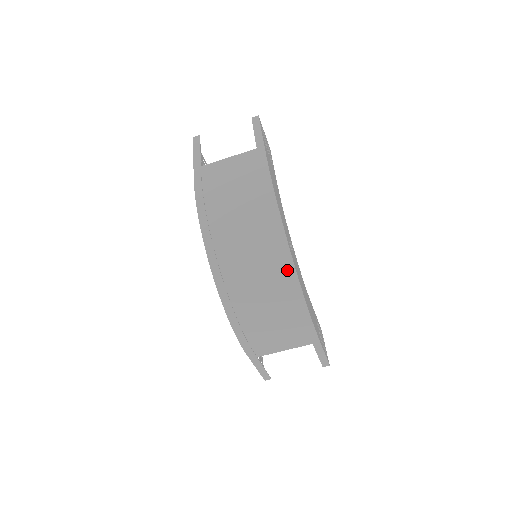
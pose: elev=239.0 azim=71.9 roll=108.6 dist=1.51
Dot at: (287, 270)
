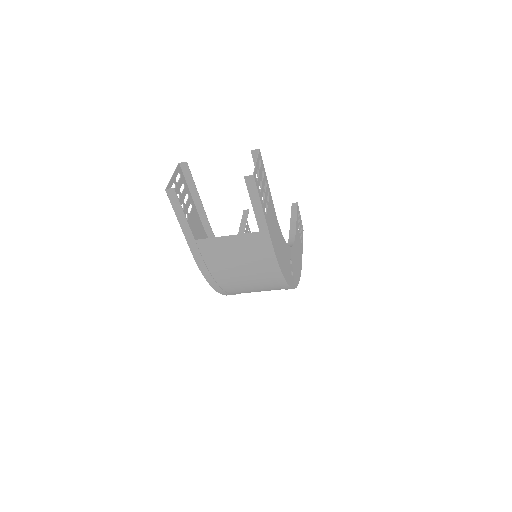
Dot at: occluded
